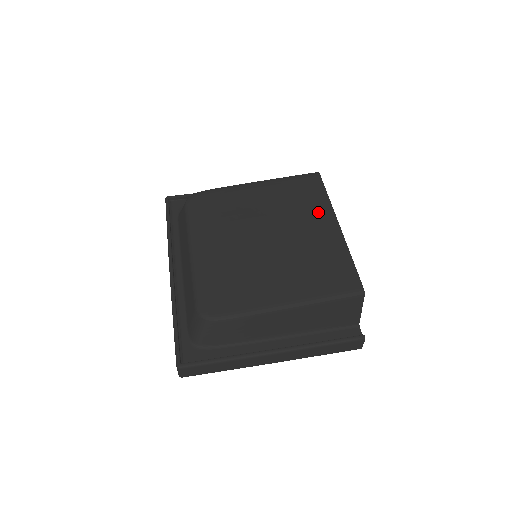
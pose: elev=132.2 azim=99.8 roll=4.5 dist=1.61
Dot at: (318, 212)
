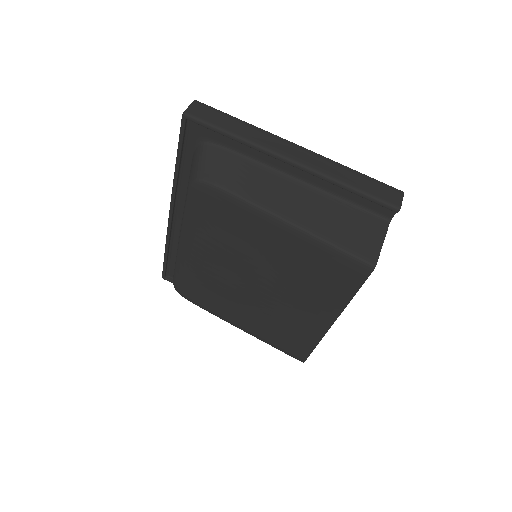
Dot at: (324, 303)
